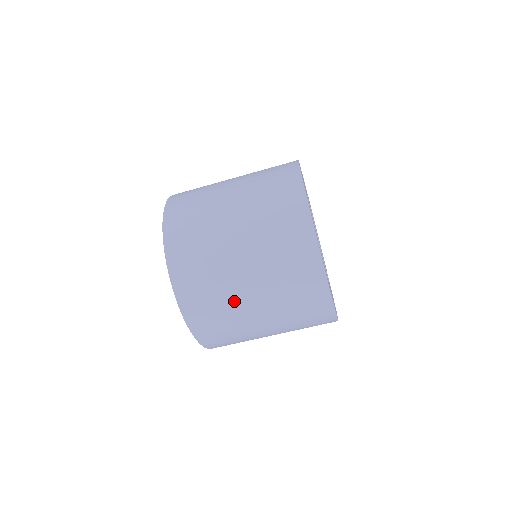
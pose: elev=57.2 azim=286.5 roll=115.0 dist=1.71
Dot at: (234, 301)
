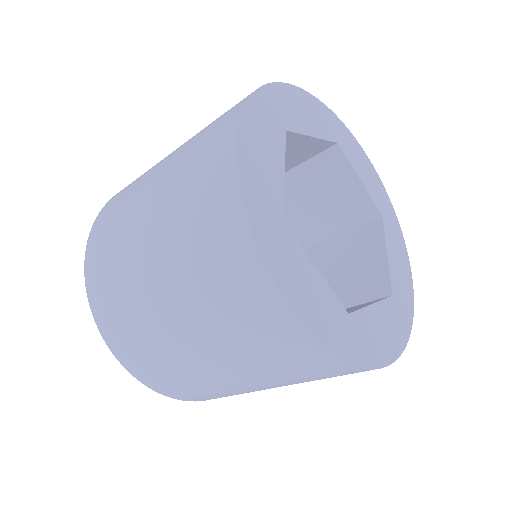
Dot at: occluded
